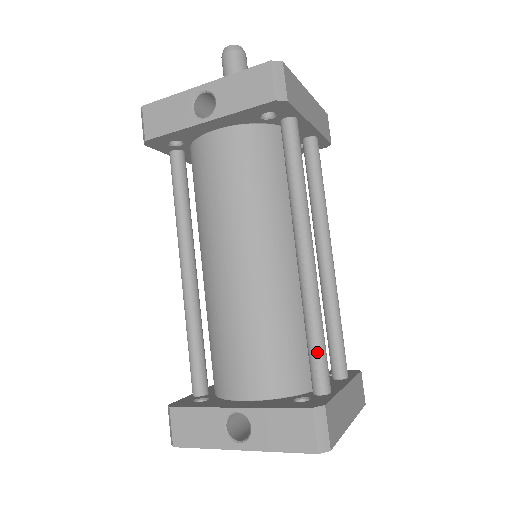
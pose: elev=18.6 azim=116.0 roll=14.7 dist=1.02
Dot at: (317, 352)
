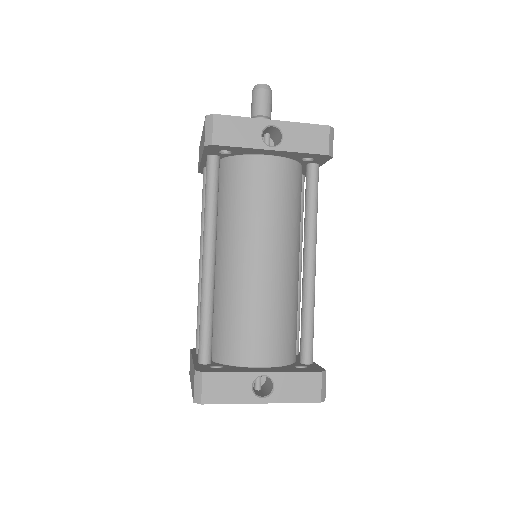
Dot at: (311, 334)
